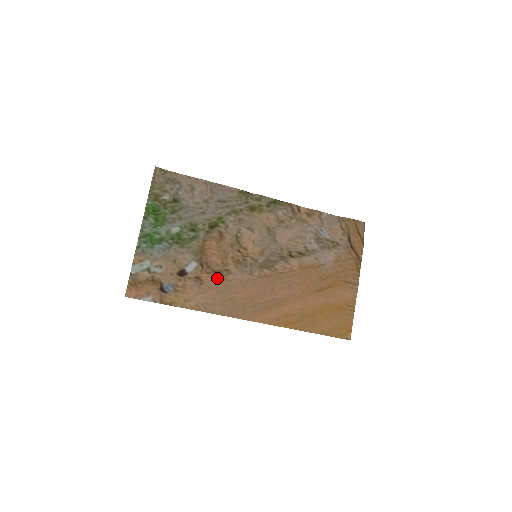
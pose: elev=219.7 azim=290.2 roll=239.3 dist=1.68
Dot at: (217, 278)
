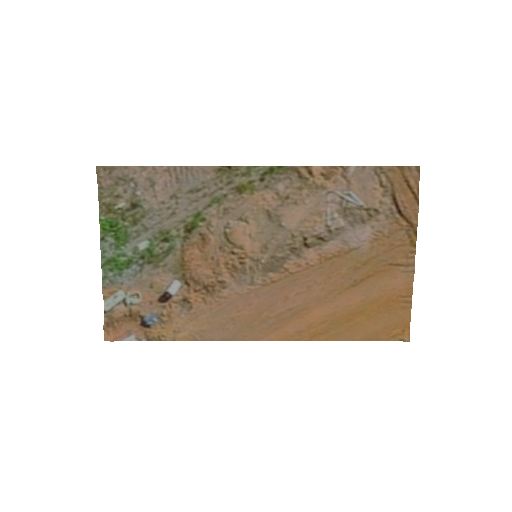
Dot at: (208, 297)
